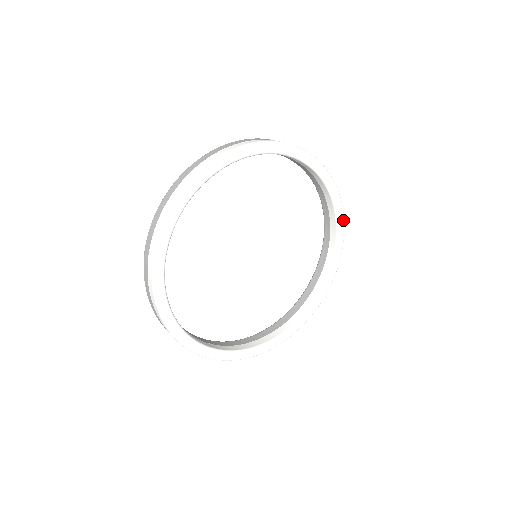
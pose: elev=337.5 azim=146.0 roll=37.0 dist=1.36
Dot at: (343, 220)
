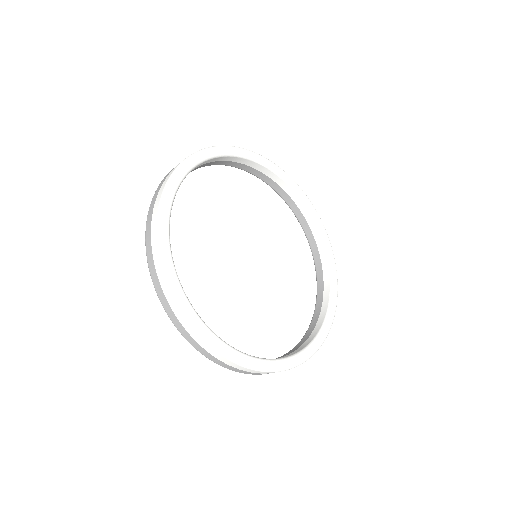
Dot at: (291, 178)
